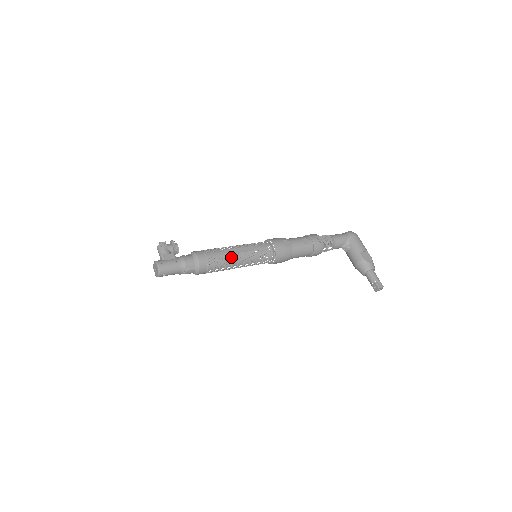
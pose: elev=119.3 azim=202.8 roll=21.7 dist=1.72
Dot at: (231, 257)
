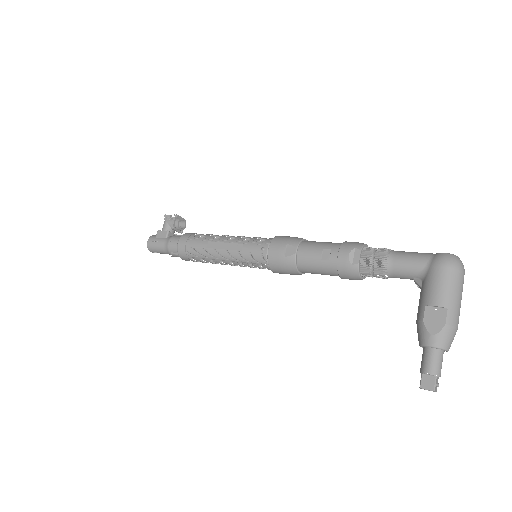
Dot at: (211, 252)
